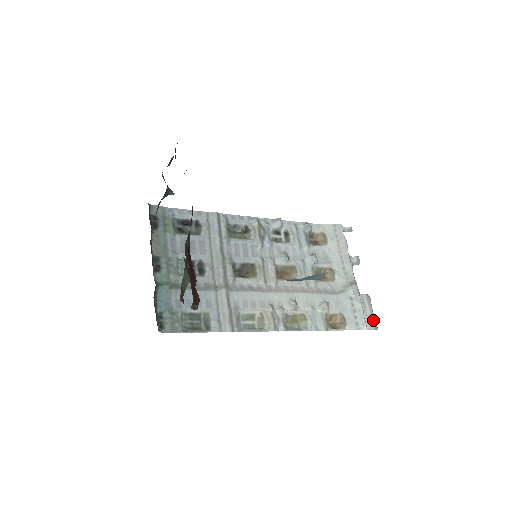
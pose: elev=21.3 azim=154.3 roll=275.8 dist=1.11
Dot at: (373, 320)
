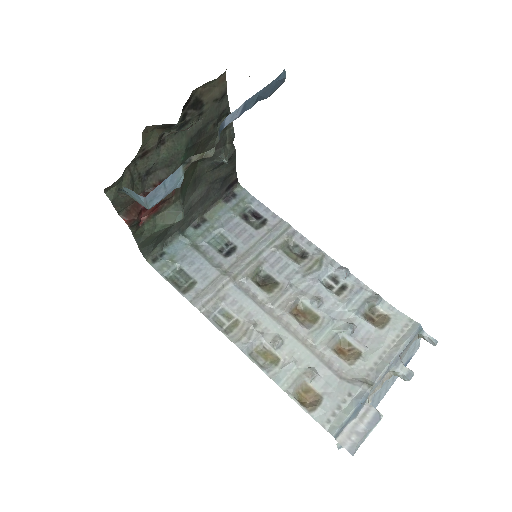
Dot at: (357, 441)
